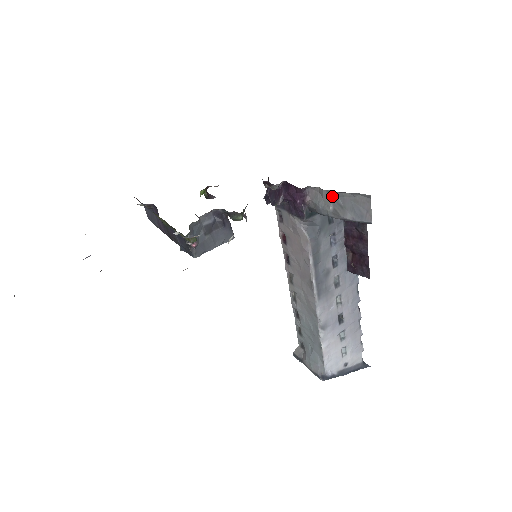
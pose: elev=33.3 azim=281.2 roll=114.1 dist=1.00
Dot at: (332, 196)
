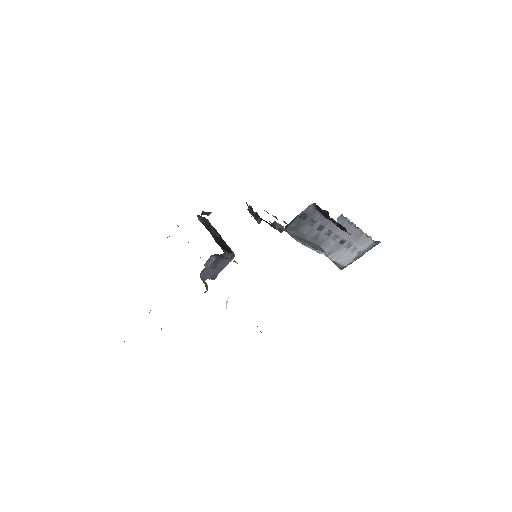
Dot at: (292, 234)
